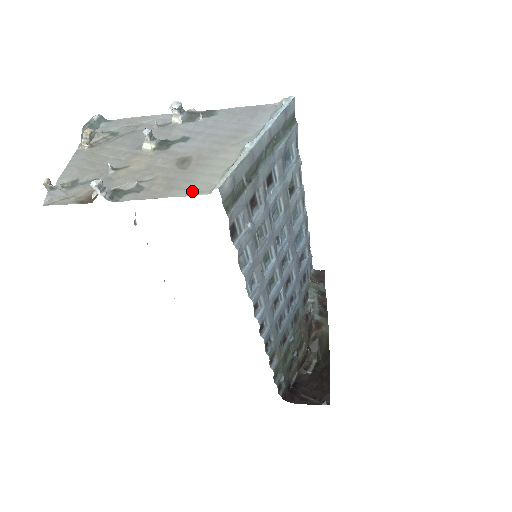
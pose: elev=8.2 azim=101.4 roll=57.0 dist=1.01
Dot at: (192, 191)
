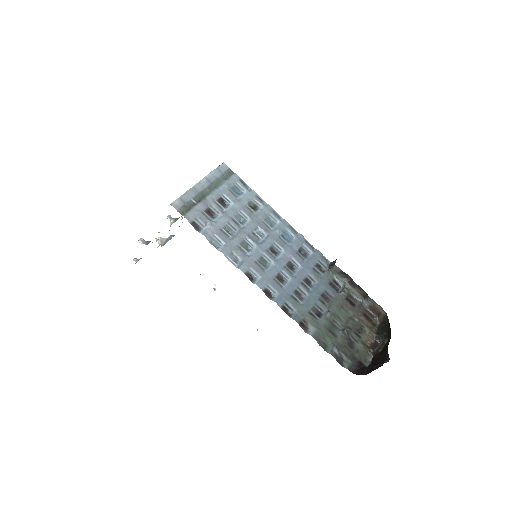
Dot at: occluded
